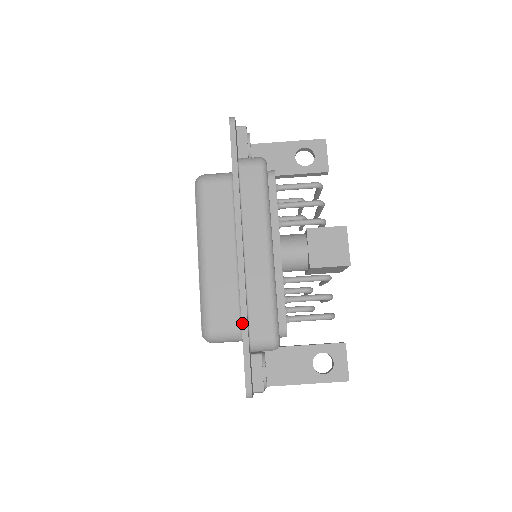
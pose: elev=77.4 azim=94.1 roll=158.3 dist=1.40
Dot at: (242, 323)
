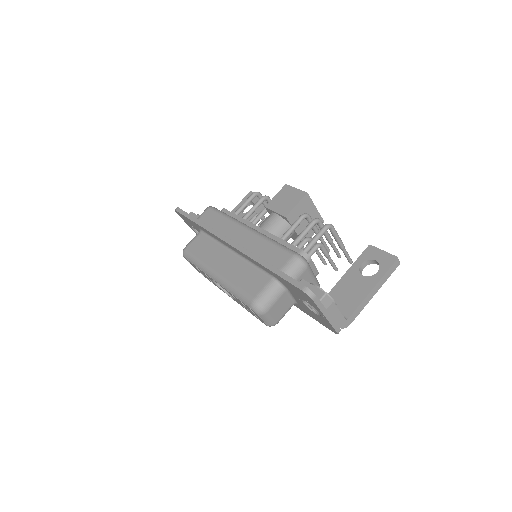
Dot at: (264, 266)
